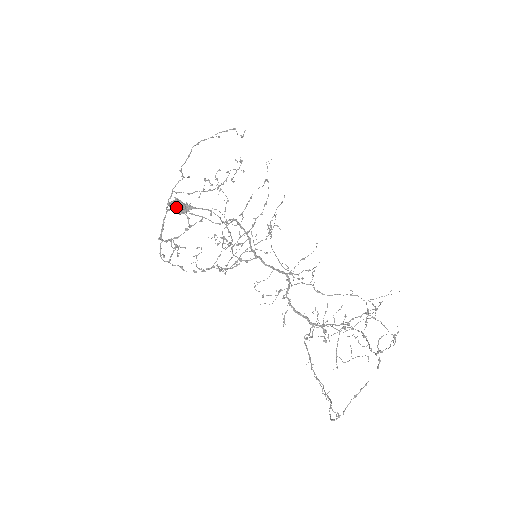
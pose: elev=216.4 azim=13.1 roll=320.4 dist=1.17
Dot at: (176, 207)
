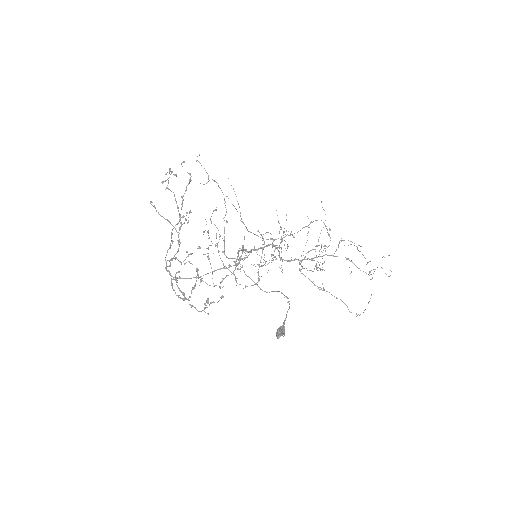
Dot at: occluded
